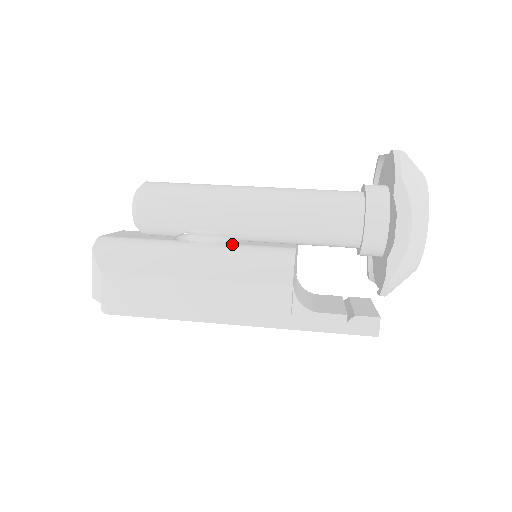
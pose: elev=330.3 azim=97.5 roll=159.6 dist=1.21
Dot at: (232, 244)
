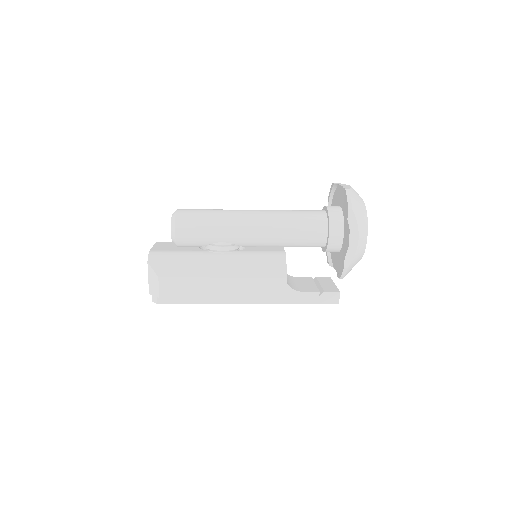
Dot at: (243, 251)
